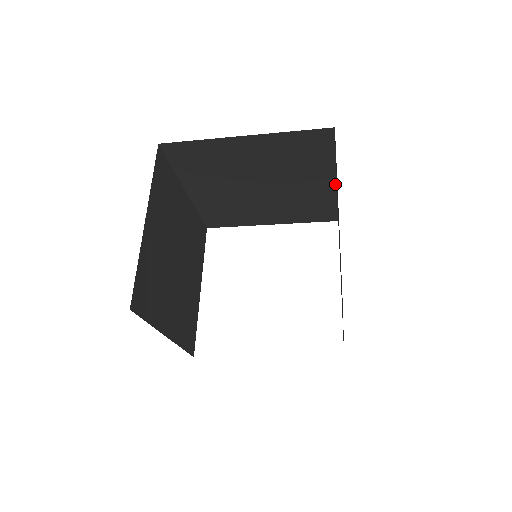
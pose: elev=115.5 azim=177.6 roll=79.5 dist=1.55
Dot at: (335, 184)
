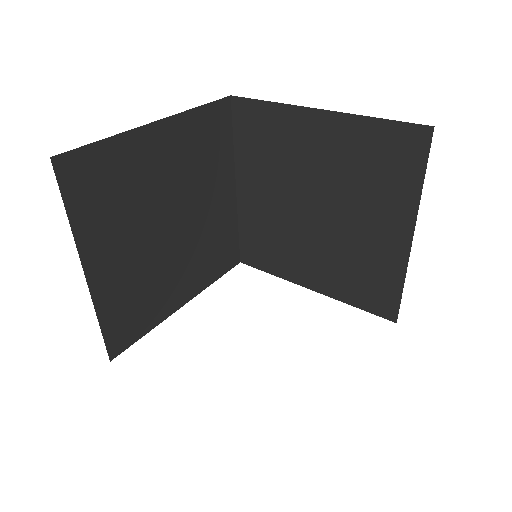
Dot at: (410, 243)
